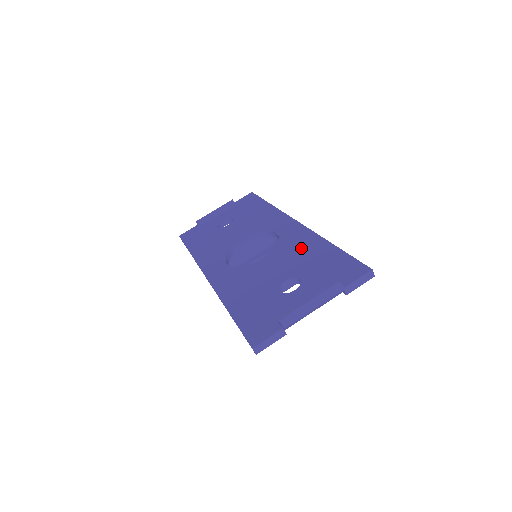
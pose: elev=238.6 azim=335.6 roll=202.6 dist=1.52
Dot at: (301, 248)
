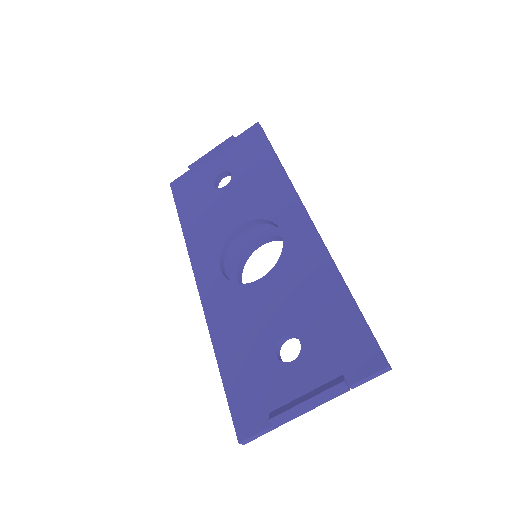
Dot at: (307, 278)
